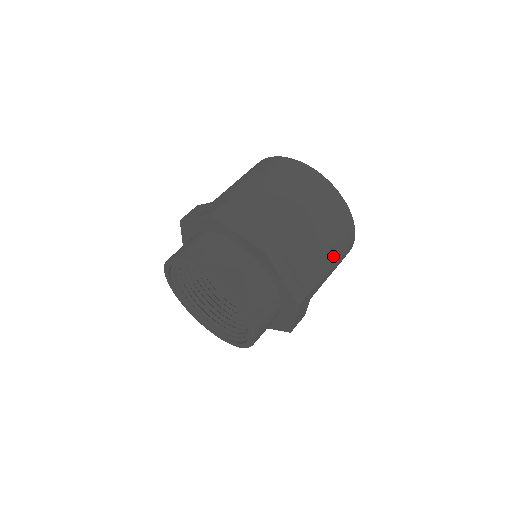
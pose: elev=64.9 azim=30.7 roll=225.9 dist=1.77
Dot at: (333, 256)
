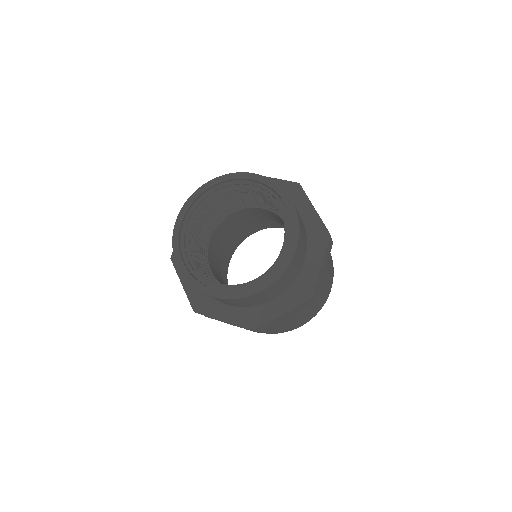
Dot at: (312, 307)
